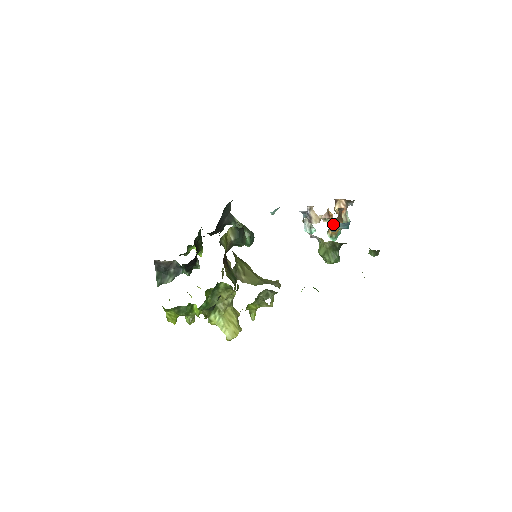
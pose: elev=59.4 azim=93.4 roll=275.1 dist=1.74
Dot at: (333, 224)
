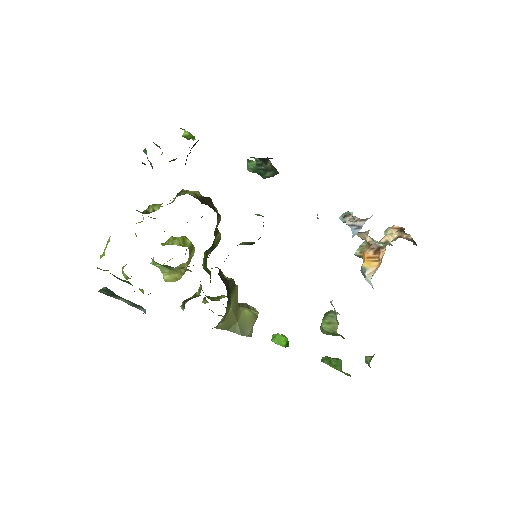
Dot at: (369, 282)
